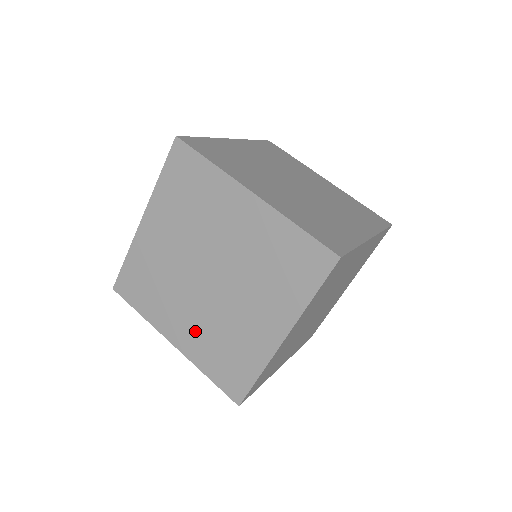
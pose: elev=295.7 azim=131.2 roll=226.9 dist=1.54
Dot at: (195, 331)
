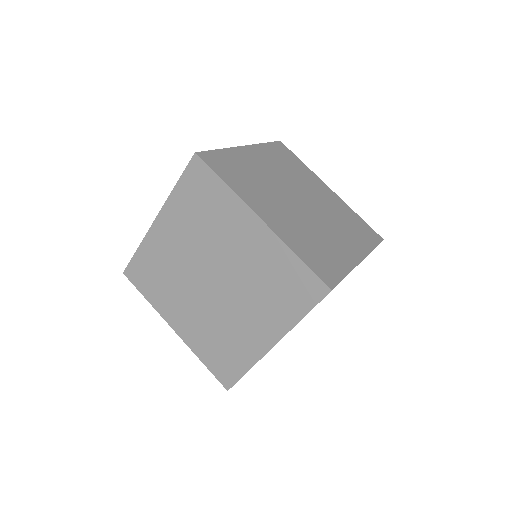
Dot at: (195, 324)
